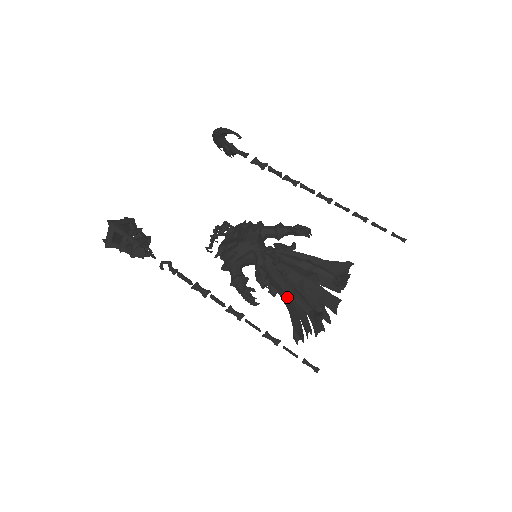
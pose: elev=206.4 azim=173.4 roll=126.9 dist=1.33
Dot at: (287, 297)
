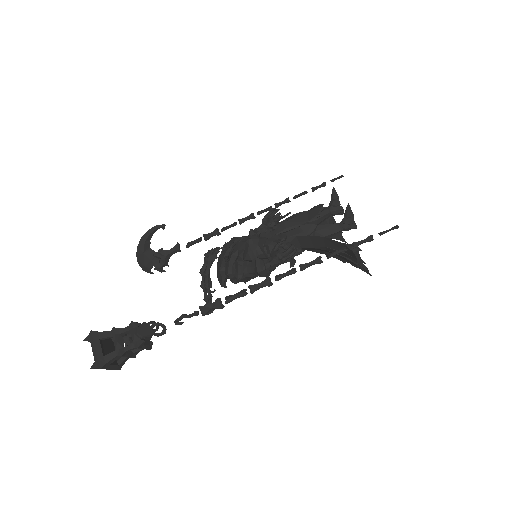
Dot at: (312, 239)
